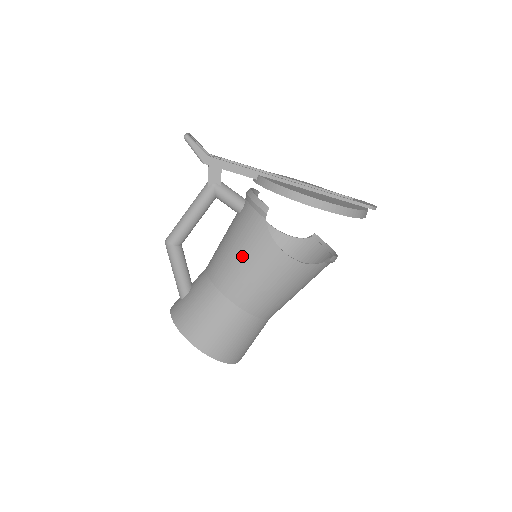
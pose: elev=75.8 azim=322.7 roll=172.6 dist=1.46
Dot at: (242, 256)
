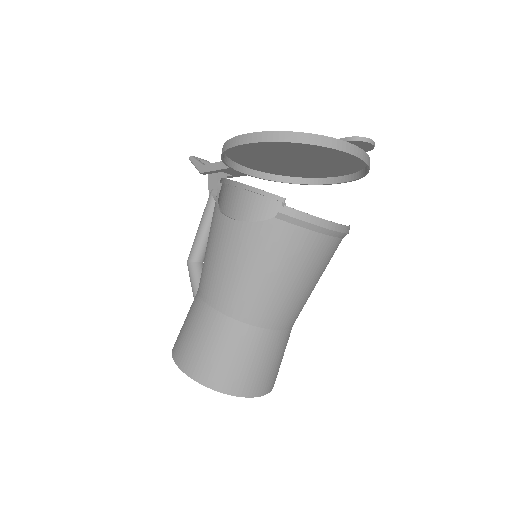
Dot at: occluded
